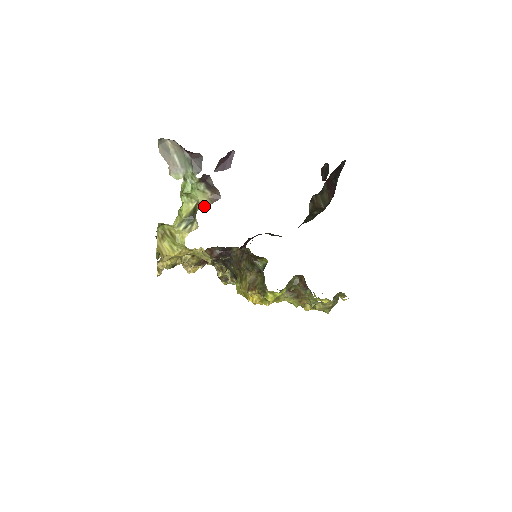
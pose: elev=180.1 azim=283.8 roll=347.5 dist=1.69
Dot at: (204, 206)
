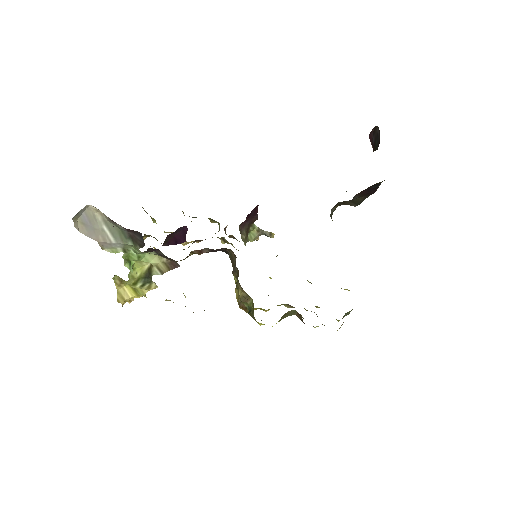
Dot at: (160, 271)
